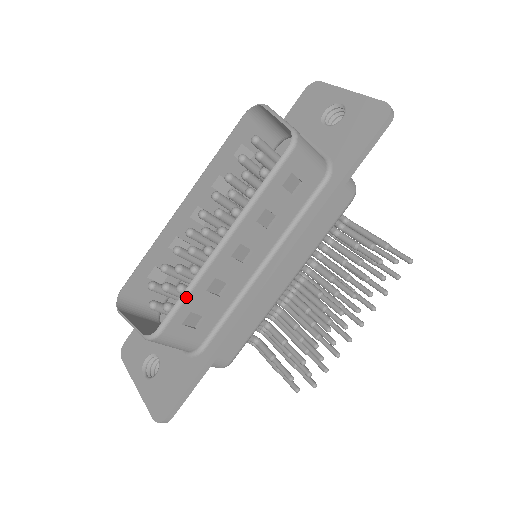
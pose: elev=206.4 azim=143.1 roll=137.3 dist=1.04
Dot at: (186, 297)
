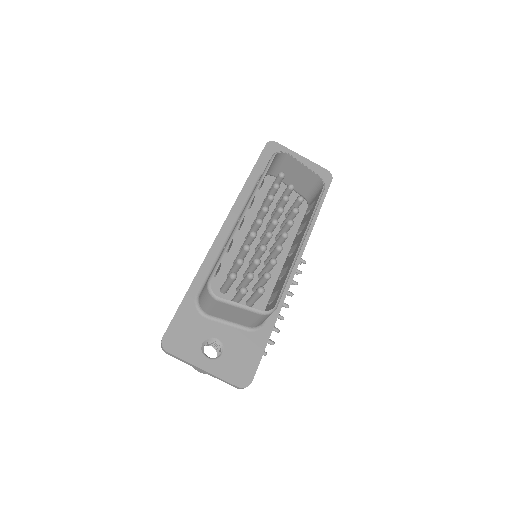
Dot at: occluded
